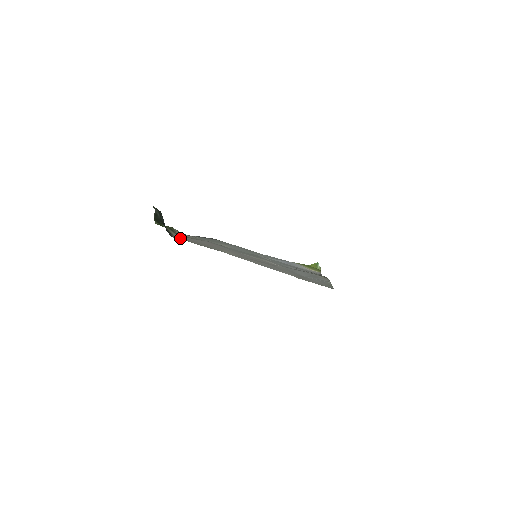
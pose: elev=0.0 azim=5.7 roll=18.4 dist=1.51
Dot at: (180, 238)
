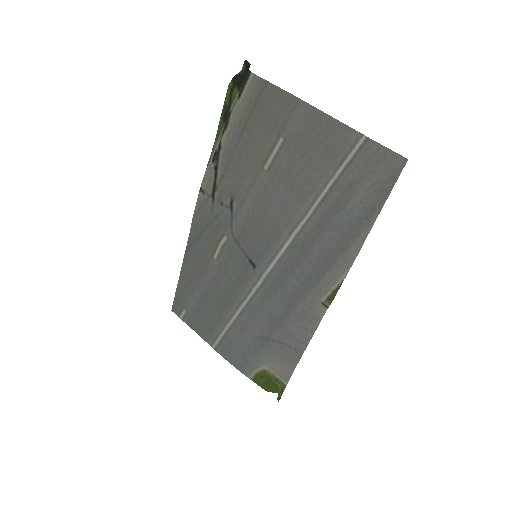
Dot at: (246, 100)
